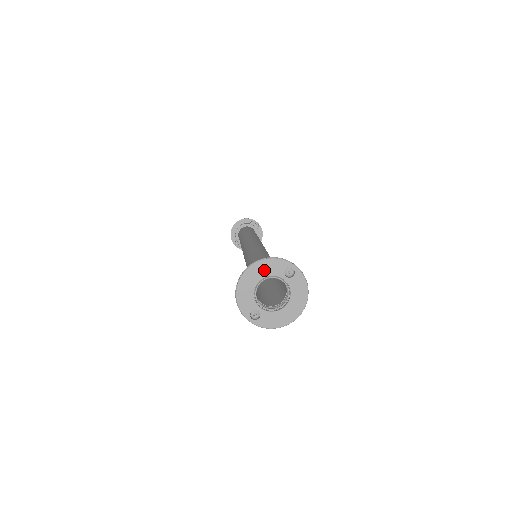
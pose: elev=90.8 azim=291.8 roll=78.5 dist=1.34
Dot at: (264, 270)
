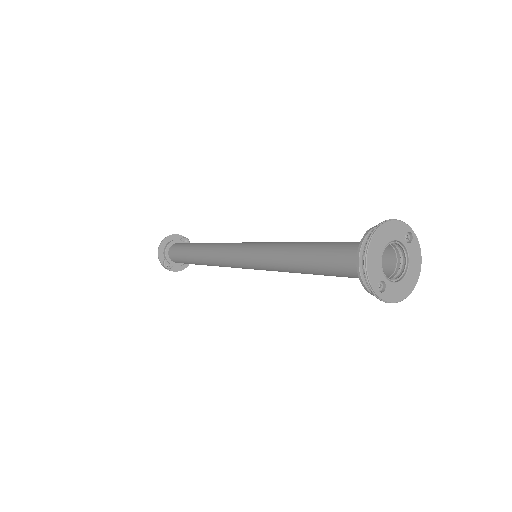
Dot at: (390, 233)
